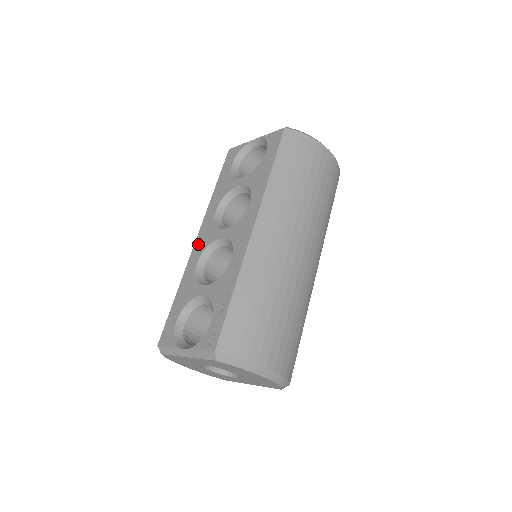
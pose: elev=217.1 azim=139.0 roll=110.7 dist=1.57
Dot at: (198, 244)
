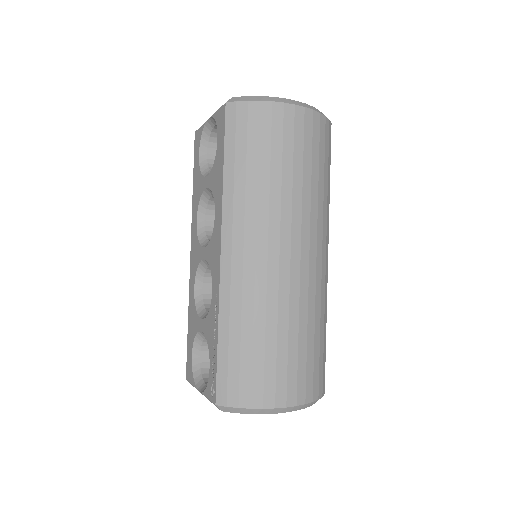
Dot at: (192, 263)
